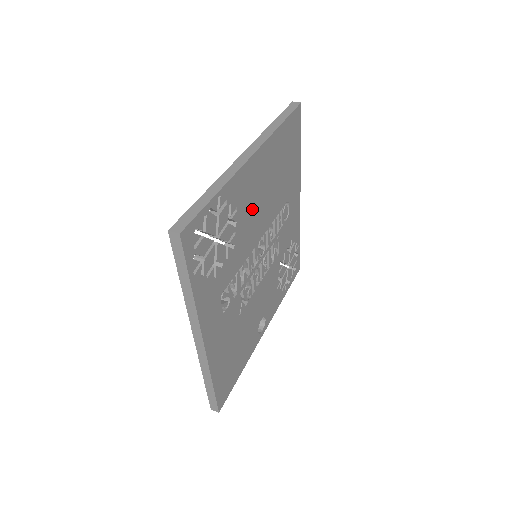
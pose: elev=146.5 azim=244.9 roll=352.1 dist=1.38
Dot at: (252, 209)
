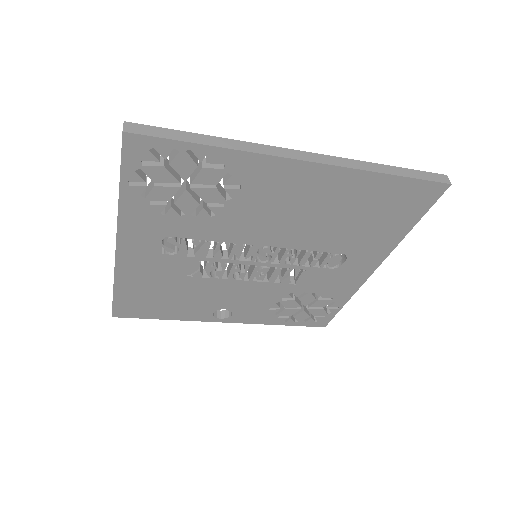
Dot at: (270, 209)
